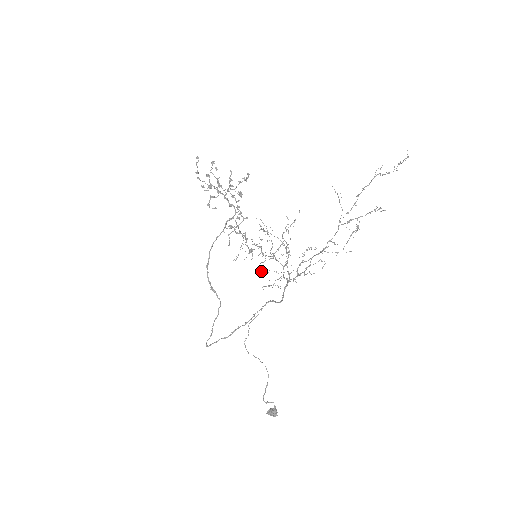
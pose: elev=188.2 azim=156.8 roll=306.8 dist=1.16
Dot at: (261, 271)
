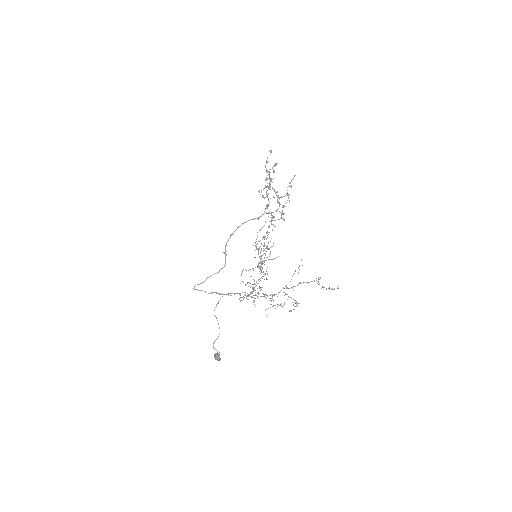
Dot at: (257, 267)
